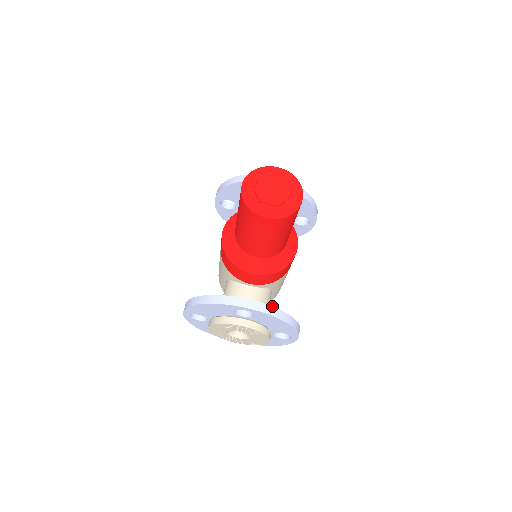
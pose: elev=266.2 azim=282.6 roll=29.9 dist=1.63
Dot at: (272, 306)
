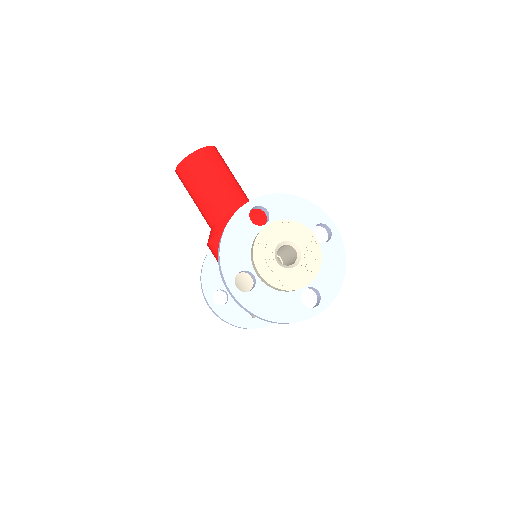
Dot at: occluded
